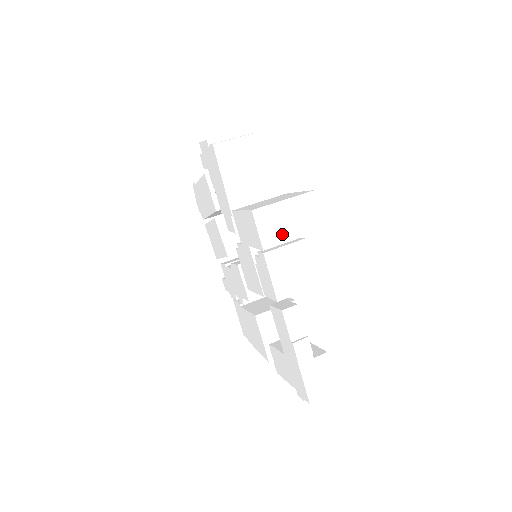
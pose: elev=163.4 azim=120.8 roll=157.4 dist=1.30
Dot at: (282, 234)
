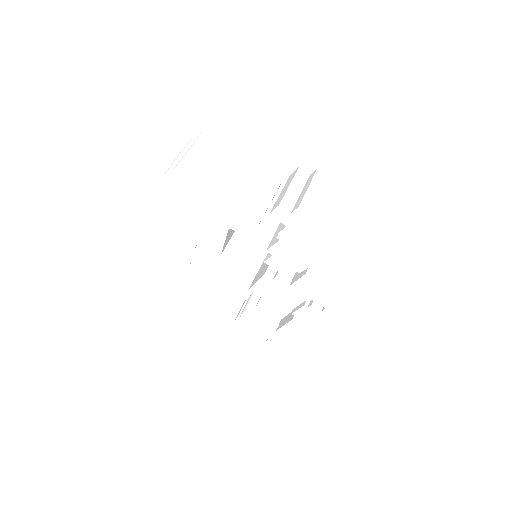
Dot at: occluded
